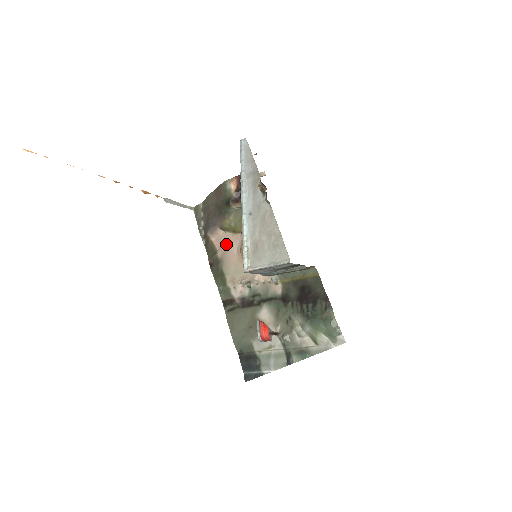
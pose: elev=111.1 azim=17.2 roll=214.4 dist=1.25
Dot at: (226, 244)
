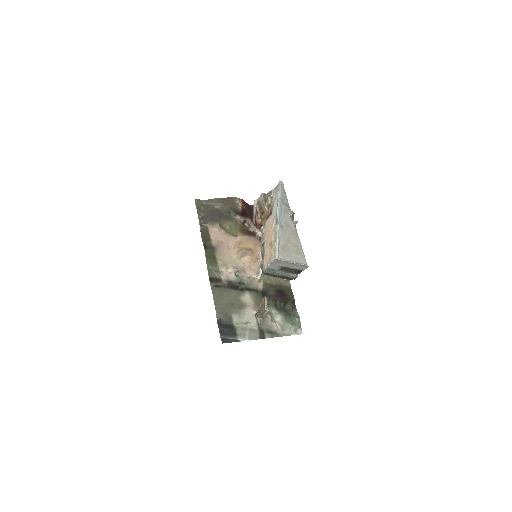
Dot at: (221, 238)
